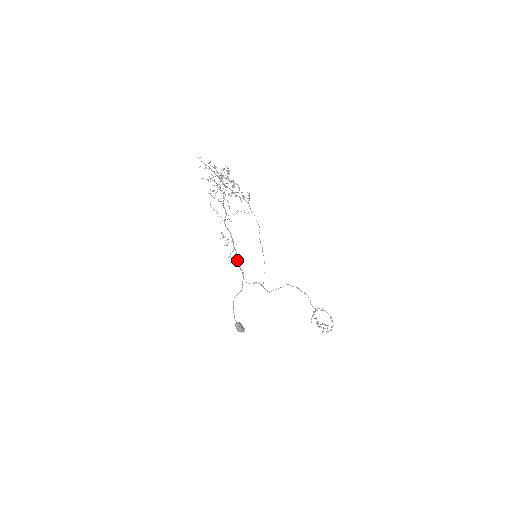
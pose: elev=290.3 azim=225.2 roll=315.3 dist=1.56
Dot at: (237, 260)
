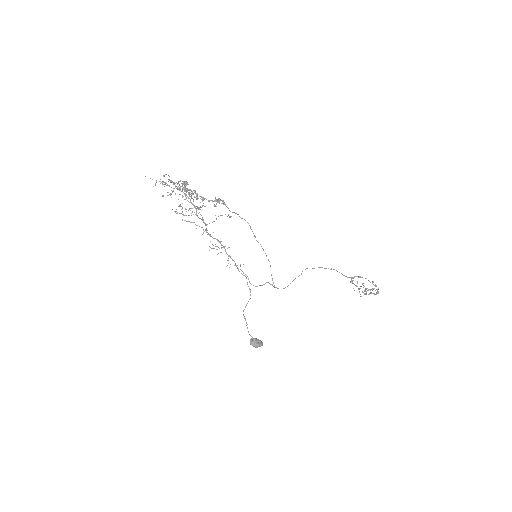
Dot at: (236, 266)
